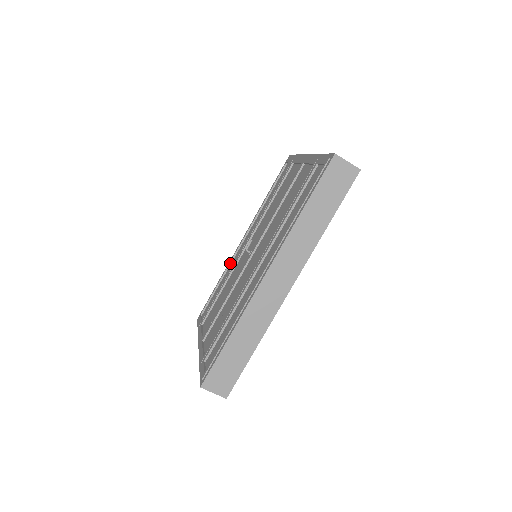
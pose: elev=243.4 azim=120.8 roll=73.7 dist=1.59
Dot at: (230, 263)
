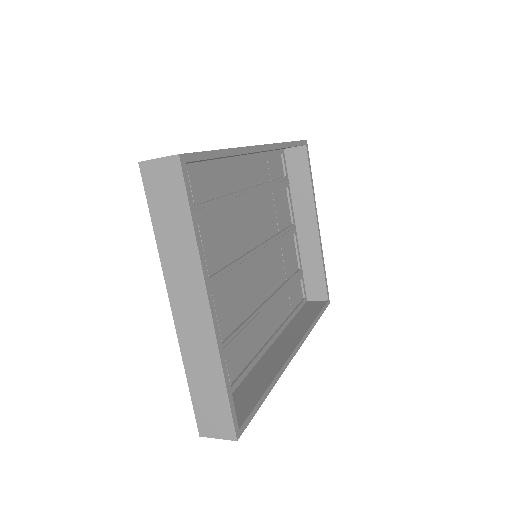
Dot at: (249, 160)
